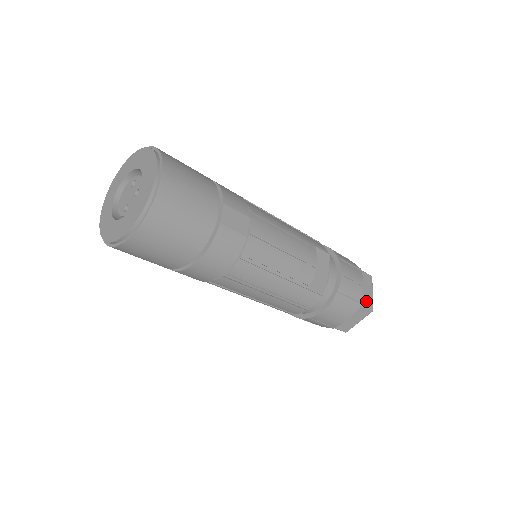
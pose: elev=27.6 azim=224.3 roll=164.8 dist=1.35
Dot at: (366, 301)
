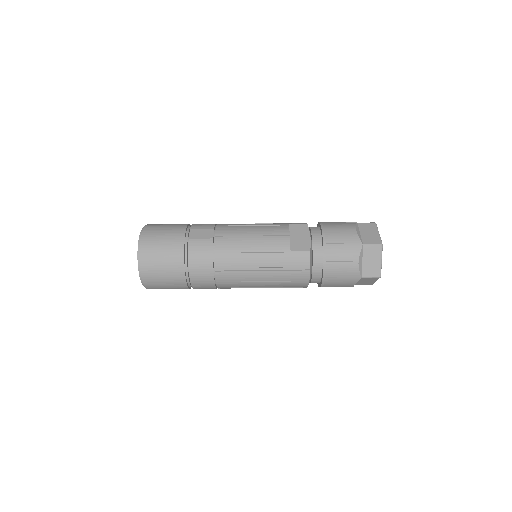
Dot at: (369, 240)
